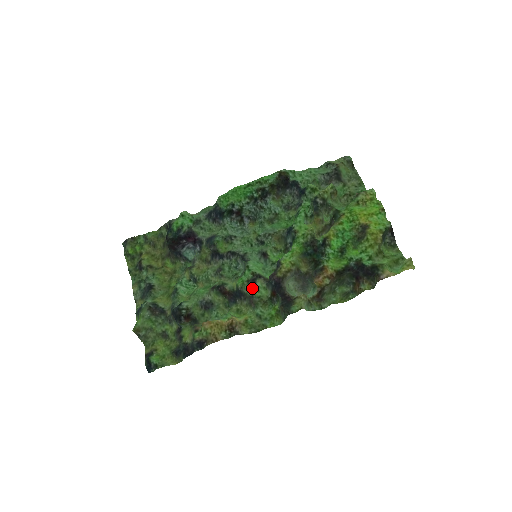
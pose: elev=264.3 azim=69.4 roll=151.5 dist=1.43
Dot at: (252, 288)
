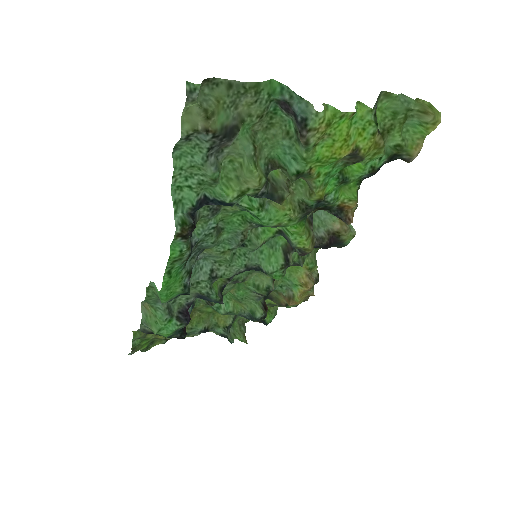
Dot at: occluded
